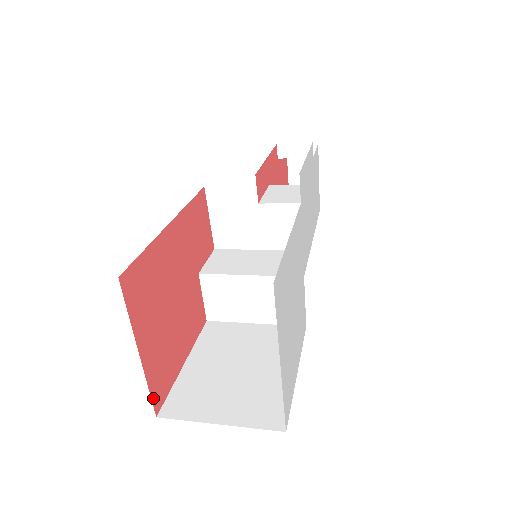
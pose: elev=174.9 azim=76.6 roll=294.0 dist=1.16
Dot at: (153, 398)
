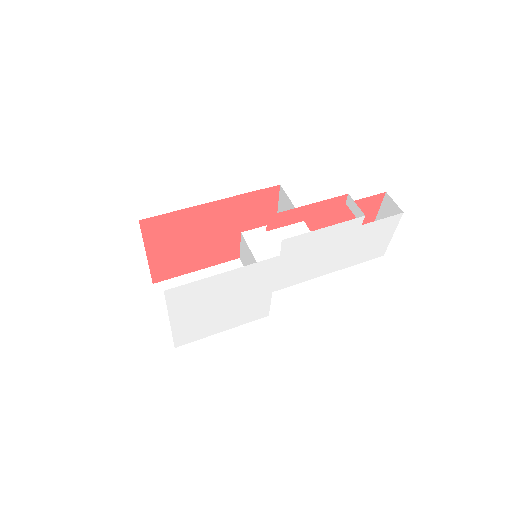
Dot at: (153, 276)
